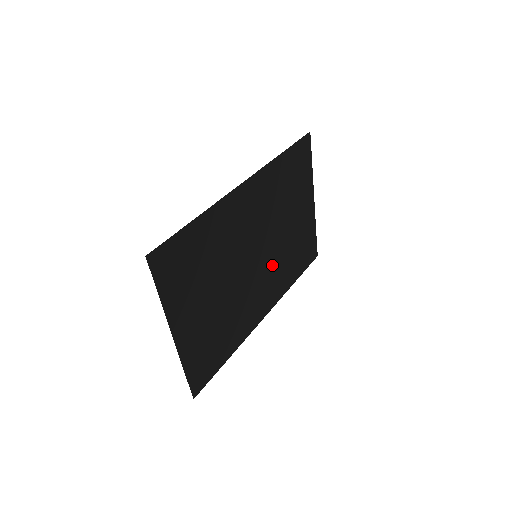
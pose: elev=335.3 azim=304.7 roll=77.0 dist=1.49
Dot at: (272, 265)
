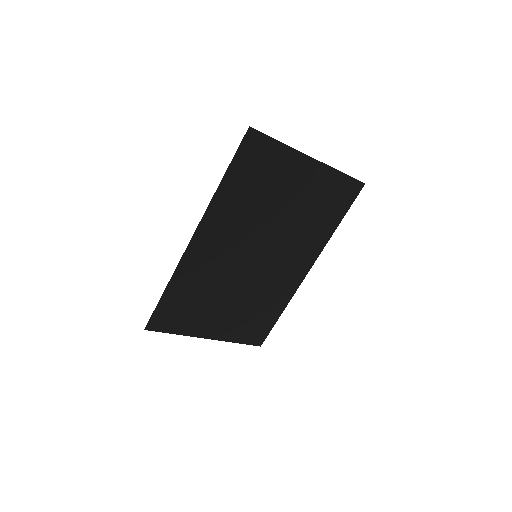
Dot at: (286, 244)
